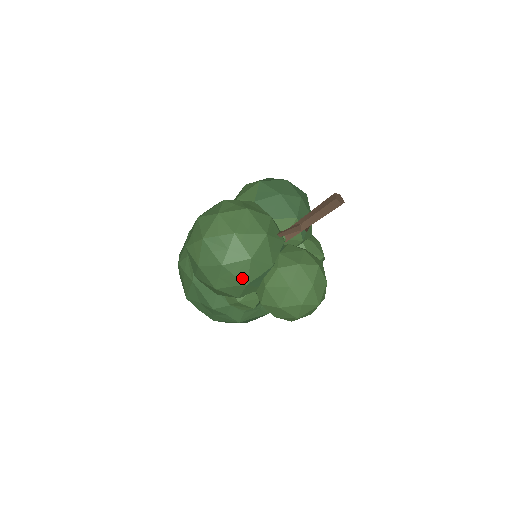
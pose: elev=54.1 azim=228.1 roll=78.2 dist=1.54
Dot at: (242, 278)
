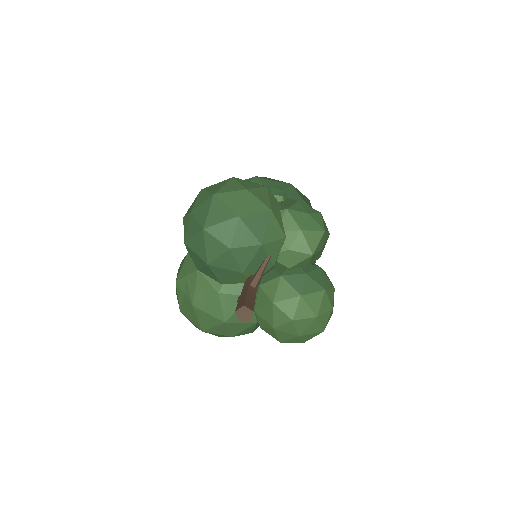
Dot at: occluded
